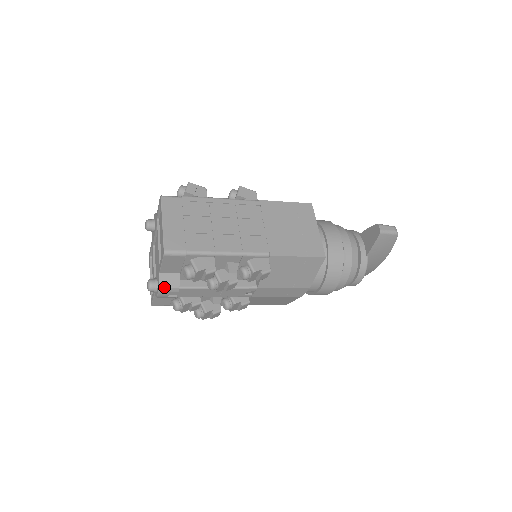
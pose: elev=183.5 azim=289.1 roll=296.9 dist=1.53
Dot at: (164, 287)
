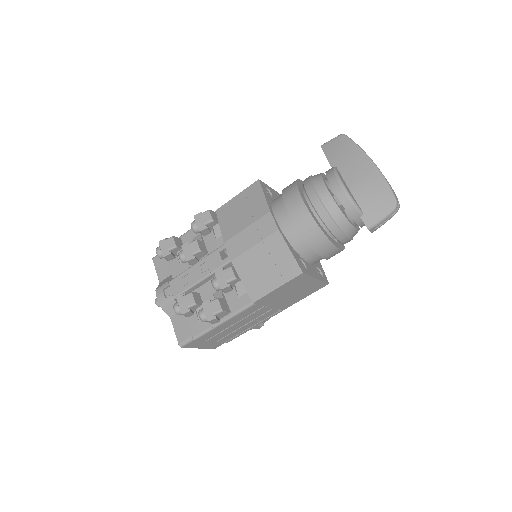
Dot at: (159, 287)
